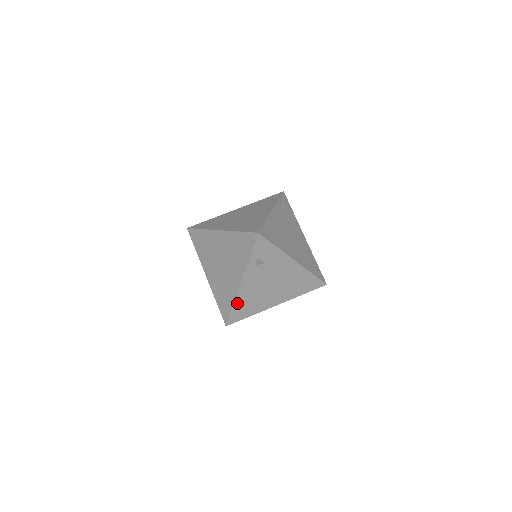
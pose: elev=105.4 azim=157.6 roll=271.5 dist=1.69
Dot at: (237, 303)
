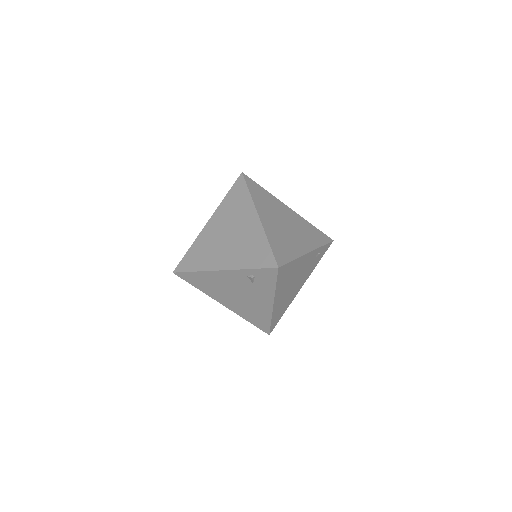
Dot at: (200, 274)
